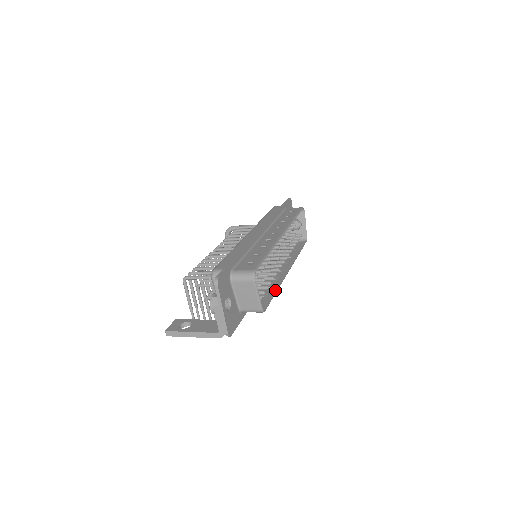
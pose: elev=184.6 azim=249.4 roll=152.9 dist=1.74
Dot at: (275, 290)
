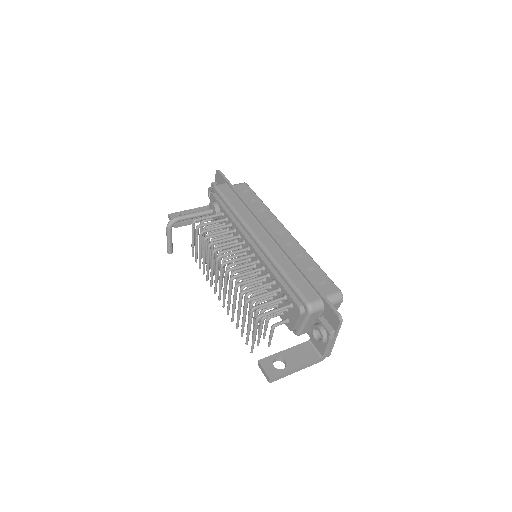
Dot at: occluded
